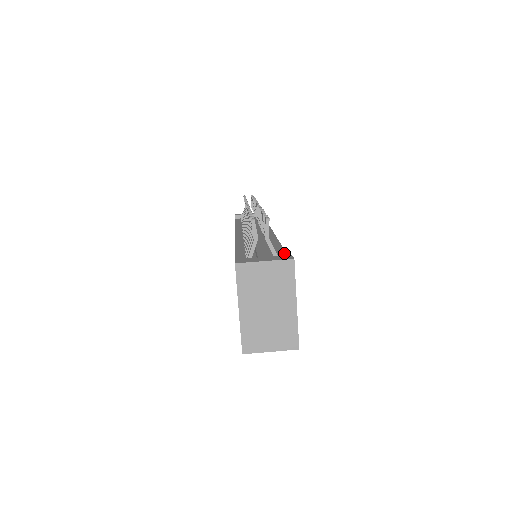
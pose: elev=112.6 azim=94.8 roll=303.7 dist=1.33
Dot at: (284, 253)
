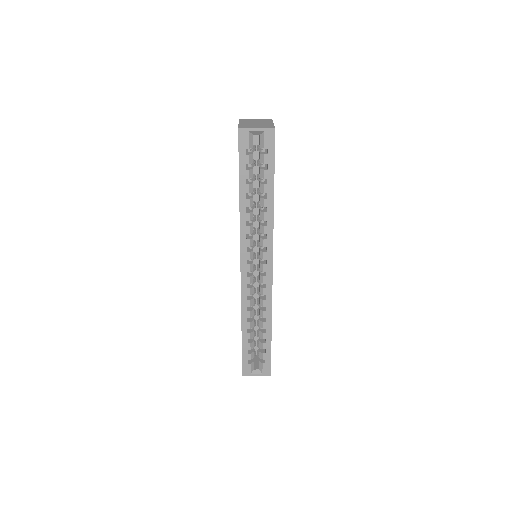
Dot at: occluded
